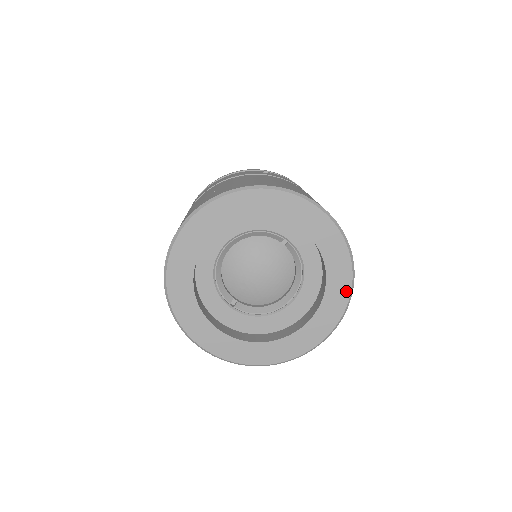
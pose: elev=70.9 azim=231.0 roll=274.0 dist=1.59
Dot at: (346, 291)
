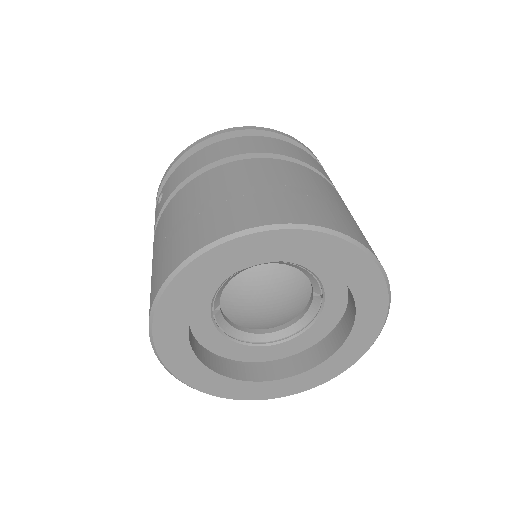
Dot at: (327, 378)
